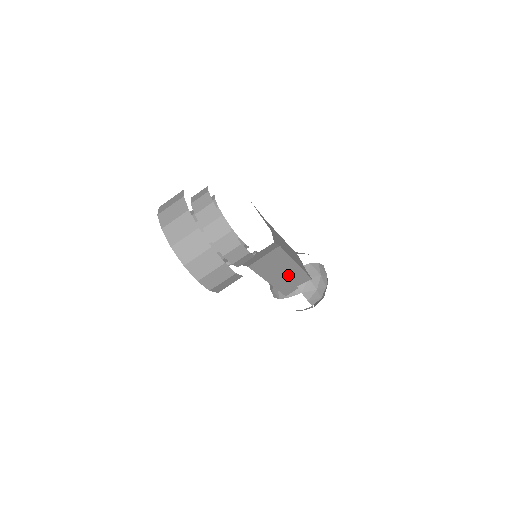
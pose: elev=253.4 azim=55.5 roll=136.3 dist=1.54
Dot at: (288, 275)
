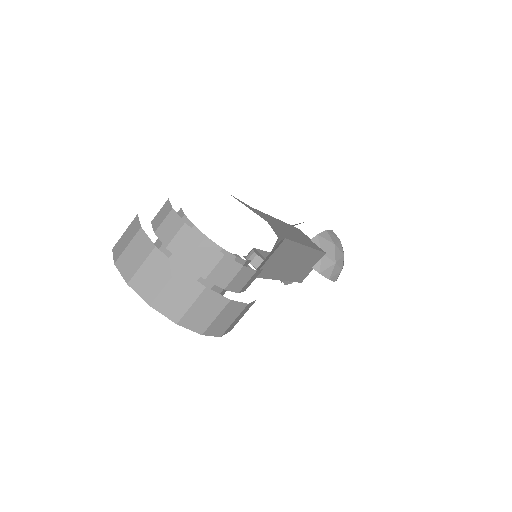
Dot at: (300, 262)
